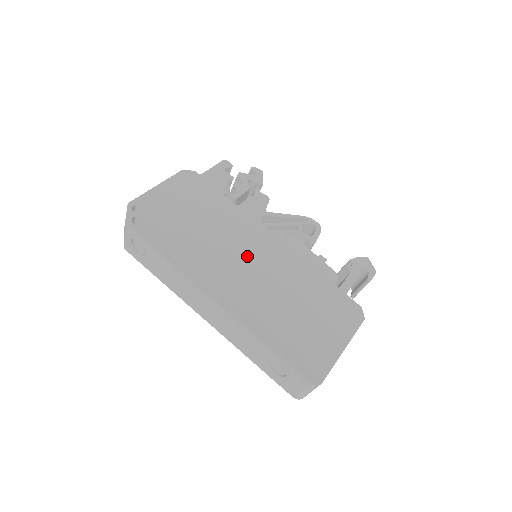
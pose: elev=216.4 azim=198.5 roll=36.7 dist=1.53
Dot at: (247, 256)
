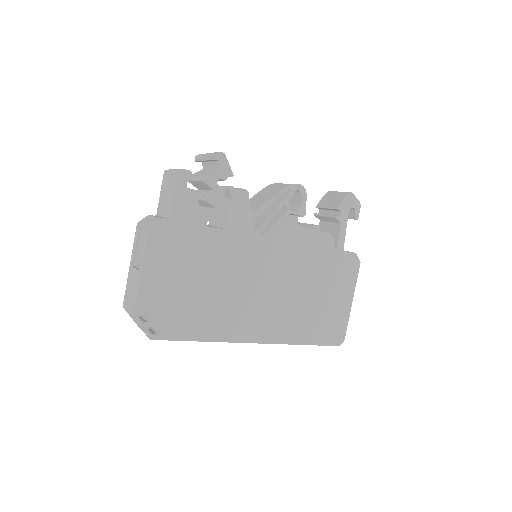
Dot at: (259, 281)
